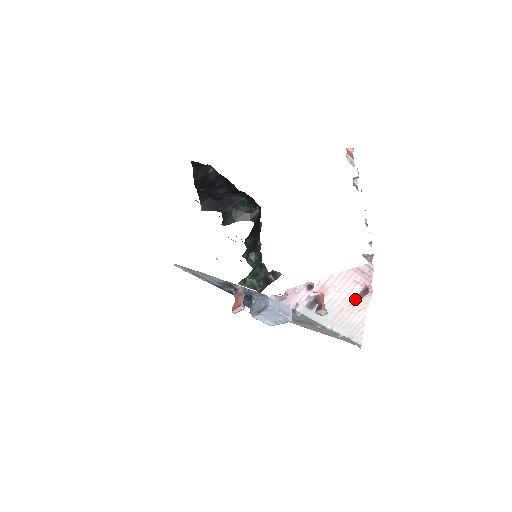
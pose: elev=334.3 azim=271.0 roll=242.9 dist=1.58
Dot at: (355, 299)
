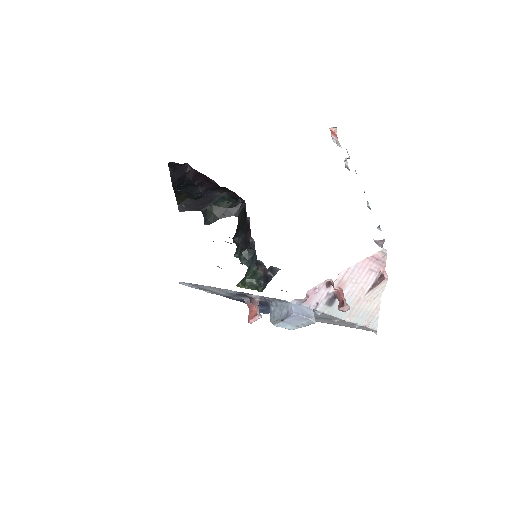
Dot at: (371, 287)
